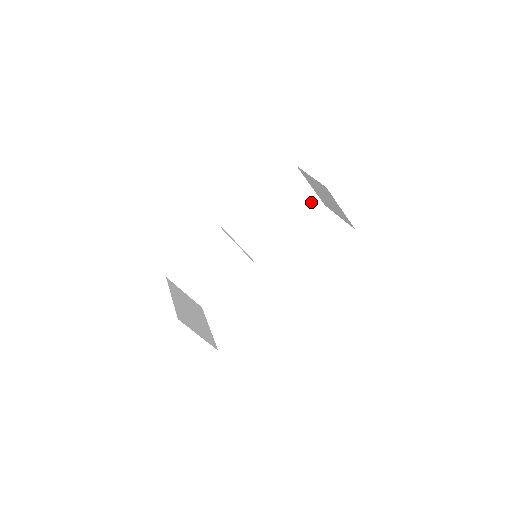
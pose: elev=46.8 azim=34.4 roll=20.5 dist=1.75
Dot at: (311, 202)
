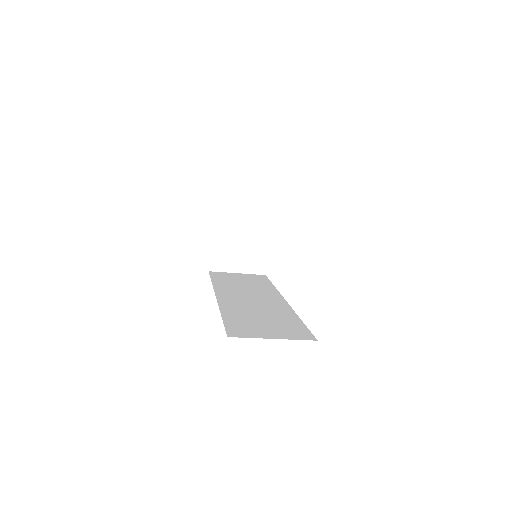
Dot at: occluded
